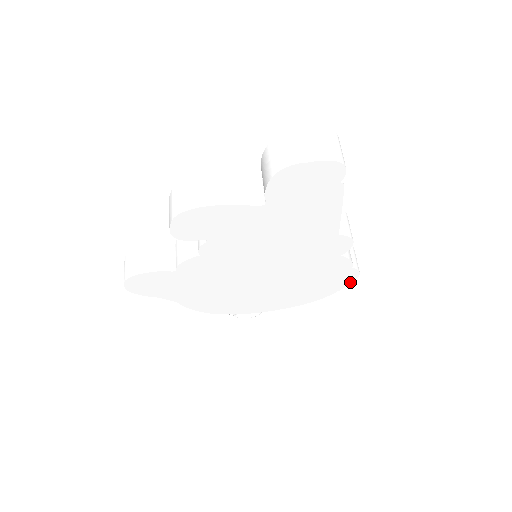
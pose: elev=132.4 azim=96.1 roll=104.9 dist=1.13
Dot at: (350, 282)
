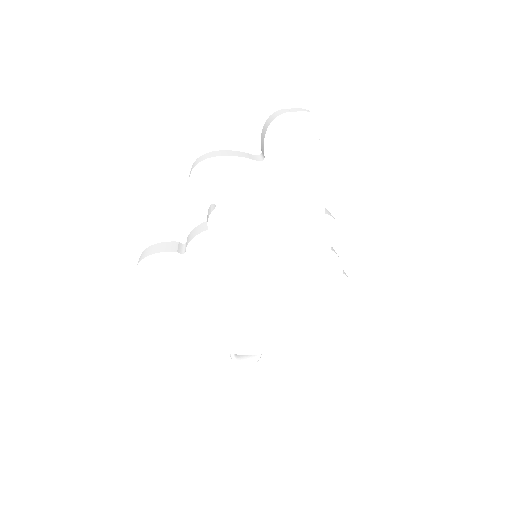
Dot at: (344, 302)
